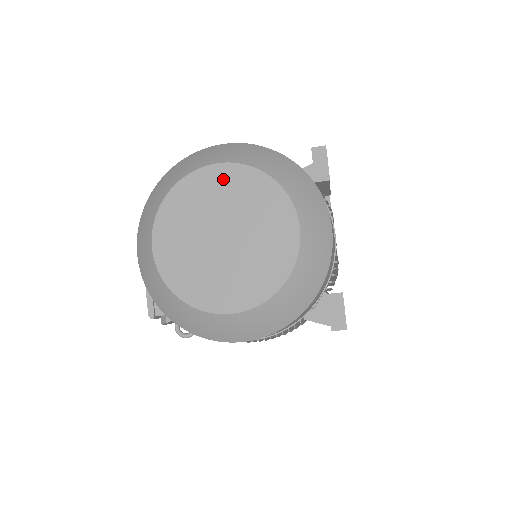
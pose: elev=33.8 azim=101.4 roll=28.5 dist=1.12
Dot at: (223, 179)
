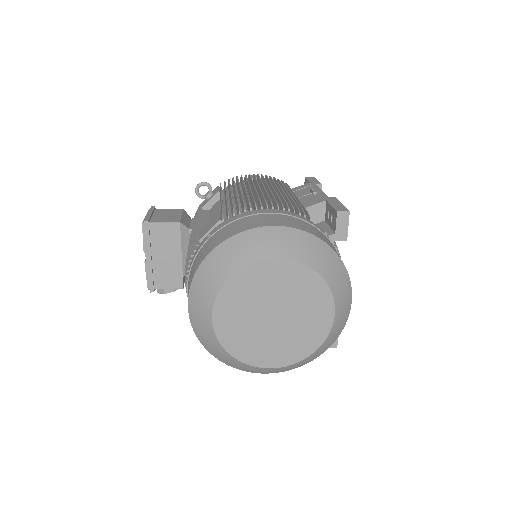
Dot at: (279, 272)
